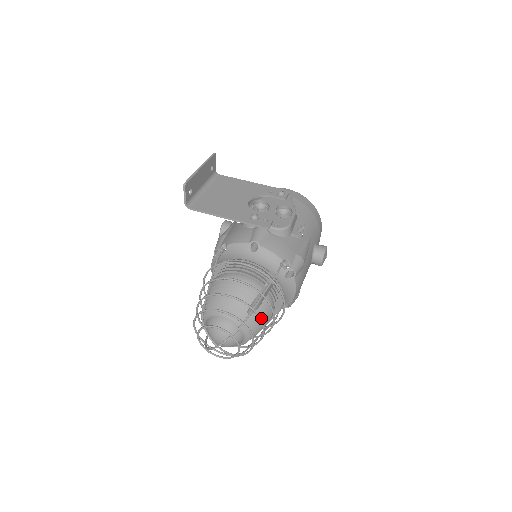
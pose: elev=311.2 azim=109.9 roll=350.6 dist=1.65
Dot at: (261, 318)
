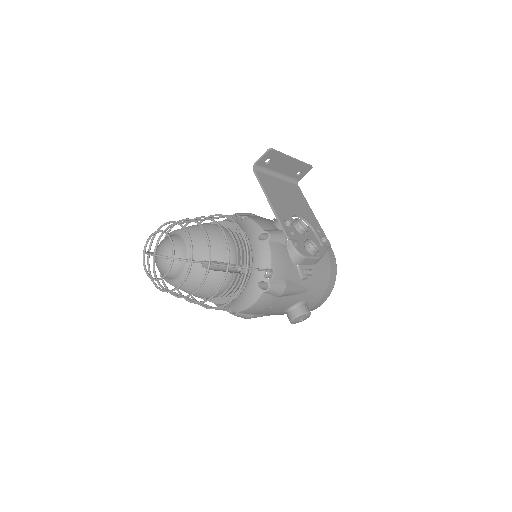
Dot at: (207, 281)
